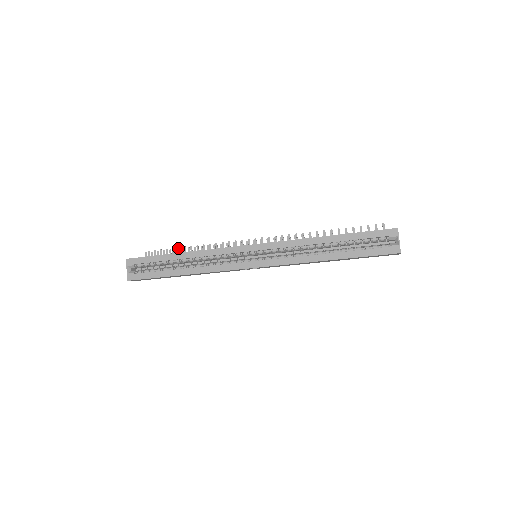
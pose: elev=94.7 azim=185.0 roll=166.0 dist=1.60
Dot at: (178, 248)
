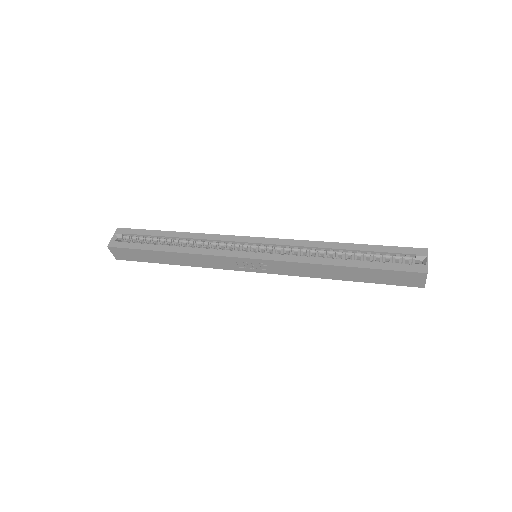
Dot at: occluded
